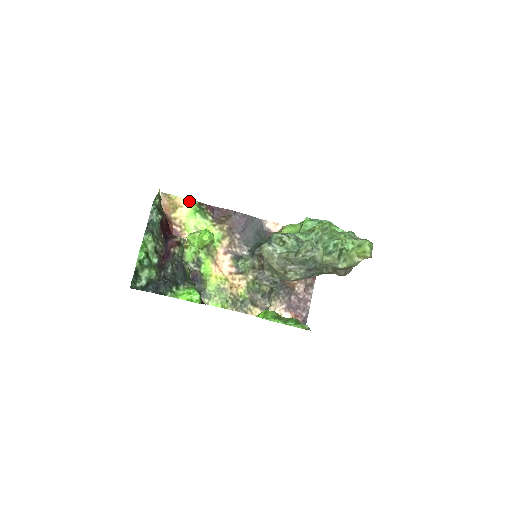
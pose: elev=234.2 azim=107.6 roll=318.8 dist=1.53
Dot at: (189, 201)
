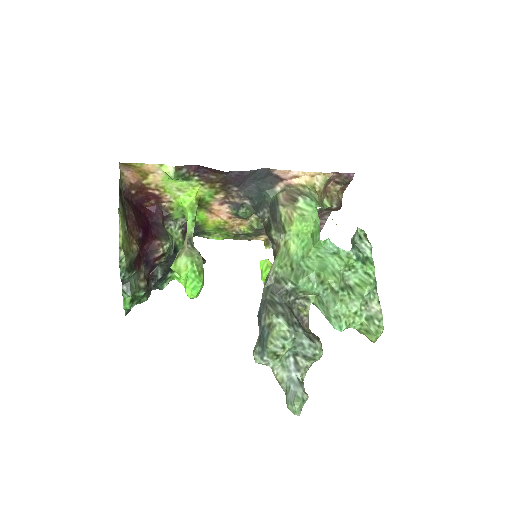
Dot at: (161, 166)
